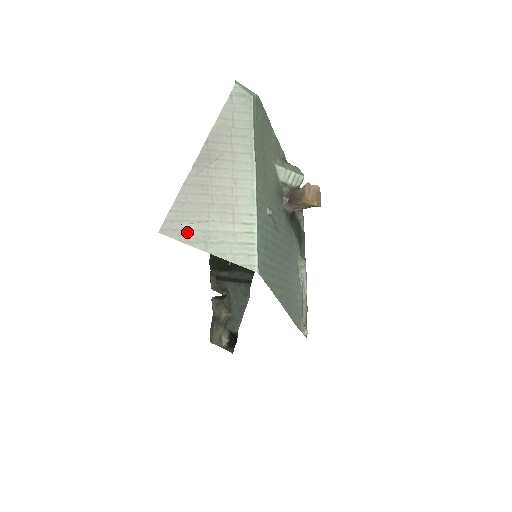
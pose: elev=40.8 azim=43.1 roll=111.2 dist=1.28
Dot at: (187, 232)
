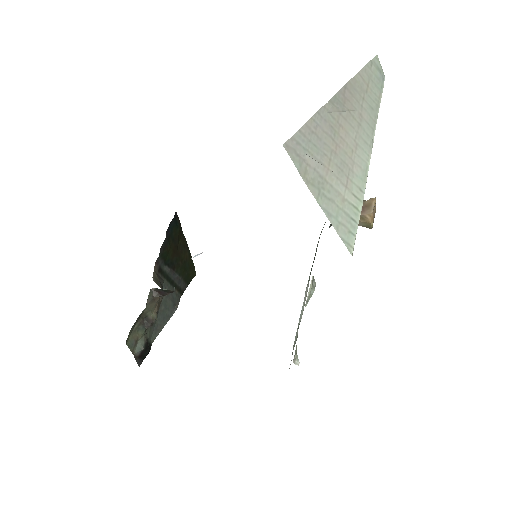
Dot at: (307, 166)
